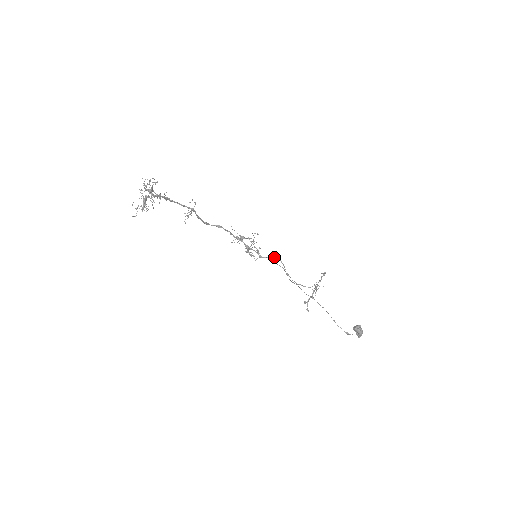
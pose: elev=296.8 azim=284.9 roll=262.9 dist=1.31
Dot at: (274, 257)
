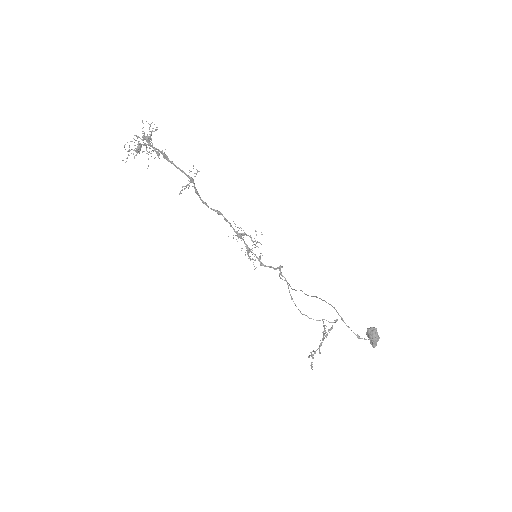
Dot at: (277, 267)
